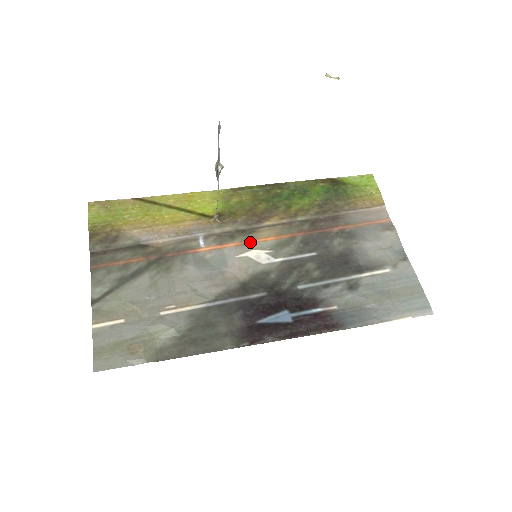
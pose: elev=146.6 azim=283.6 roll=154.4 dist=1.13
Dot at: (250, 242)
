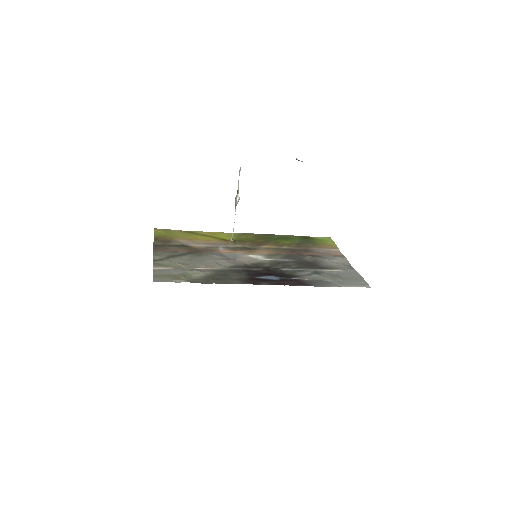
Dot at: (252, 252)
